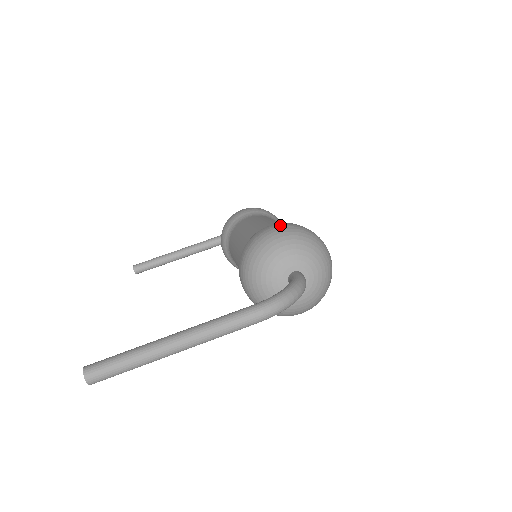
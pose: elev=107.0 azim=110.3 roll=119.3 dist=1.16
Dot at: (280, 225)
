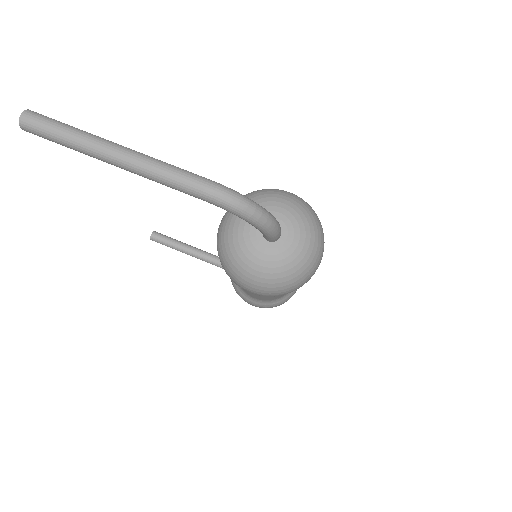
Dot at: occluded
